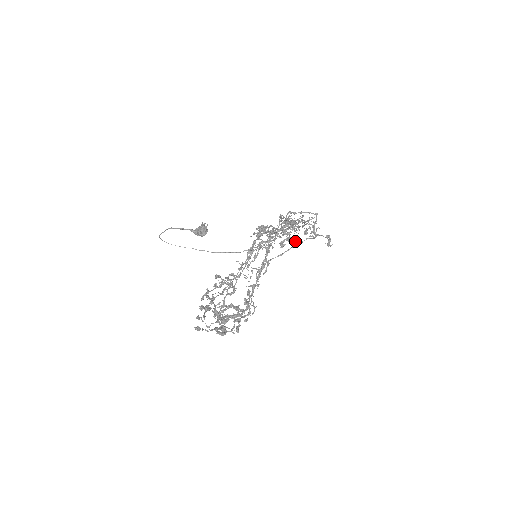
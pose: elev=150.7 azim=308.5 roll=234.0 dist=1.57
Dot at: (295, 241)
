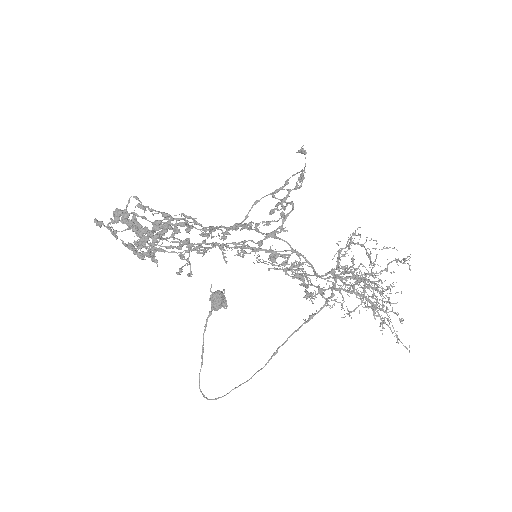
Dot at: (285, 198)
